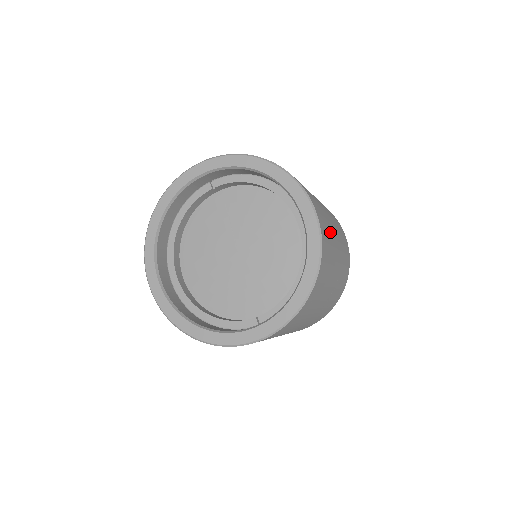
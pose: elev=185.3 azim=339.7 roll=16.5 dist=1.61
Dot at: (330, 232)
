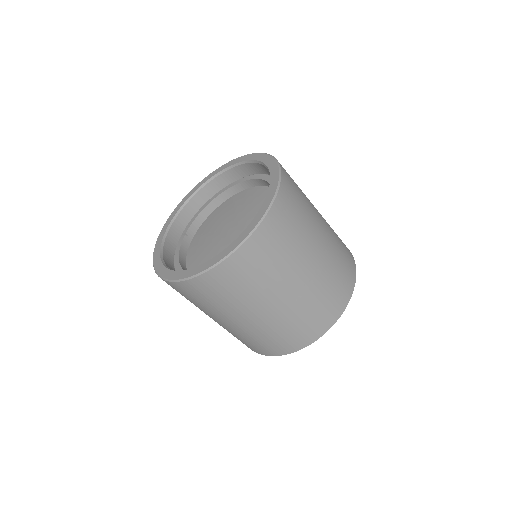
Dot at: occluded
